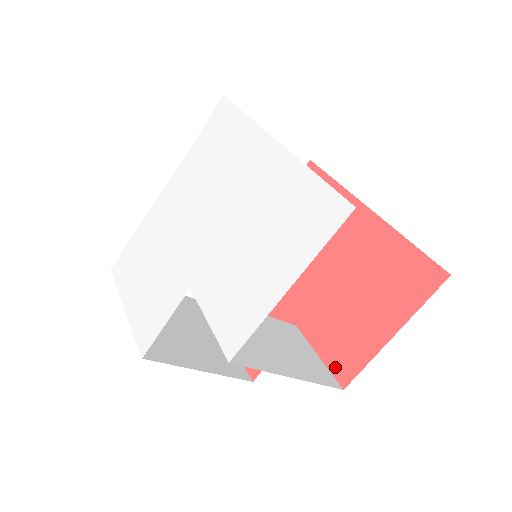
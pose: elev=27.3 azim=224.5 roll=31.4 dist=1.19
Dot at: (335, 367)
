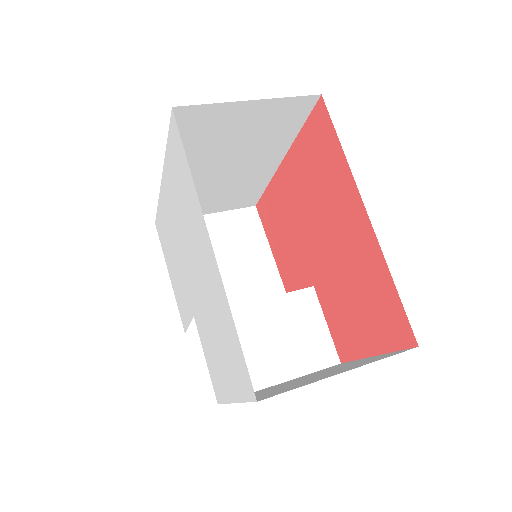
Dot at: (337, 343)
